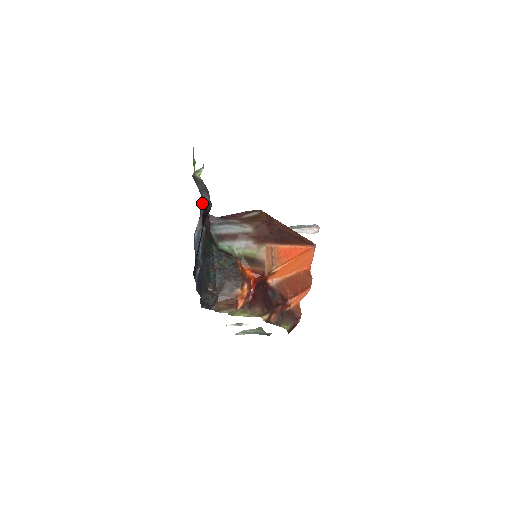
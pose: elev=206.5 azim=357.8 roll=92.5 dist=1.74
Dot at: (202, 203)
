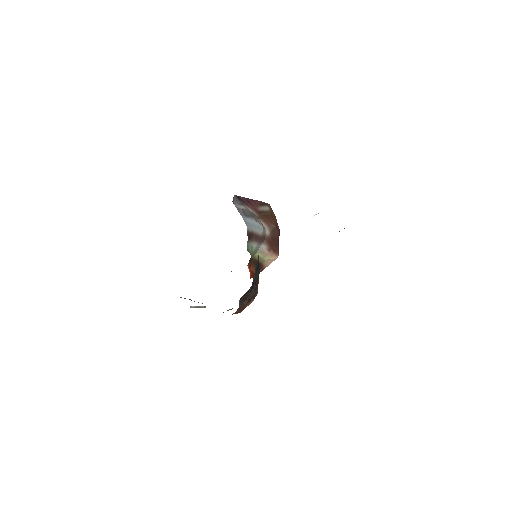
Dot at: occluded
